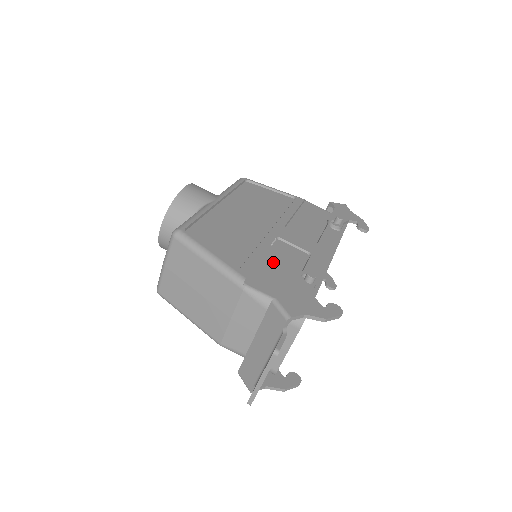
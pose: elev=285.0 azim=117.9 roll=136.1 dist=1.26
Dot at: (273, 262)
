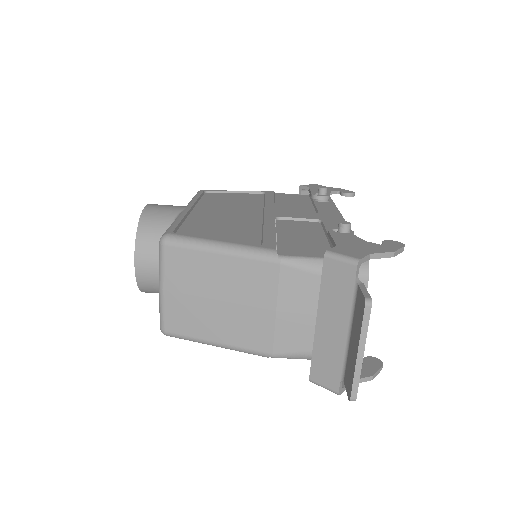
Dot at: (290, 234)
